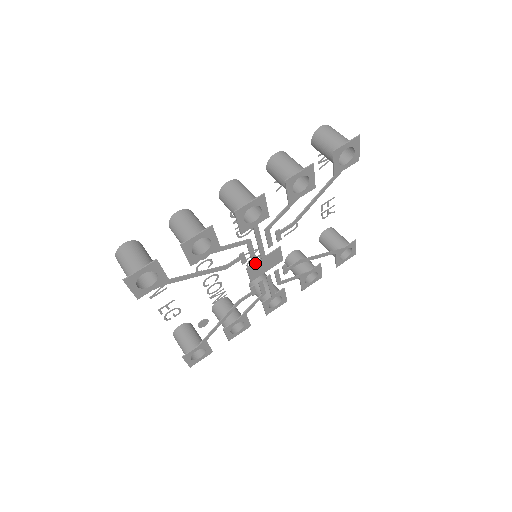
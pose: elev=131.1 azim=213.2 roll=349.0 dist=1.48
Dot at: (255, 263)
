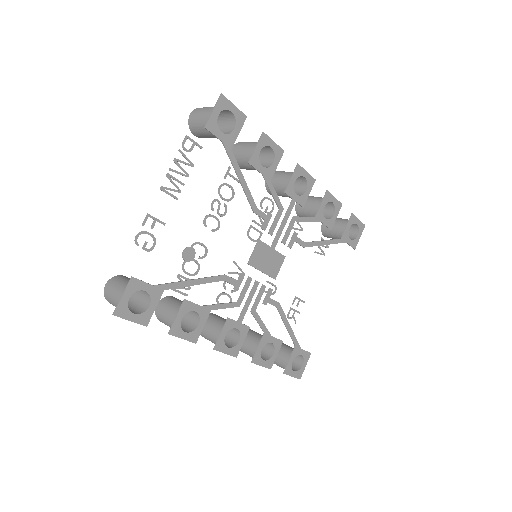
Dot at: (266, 244)
